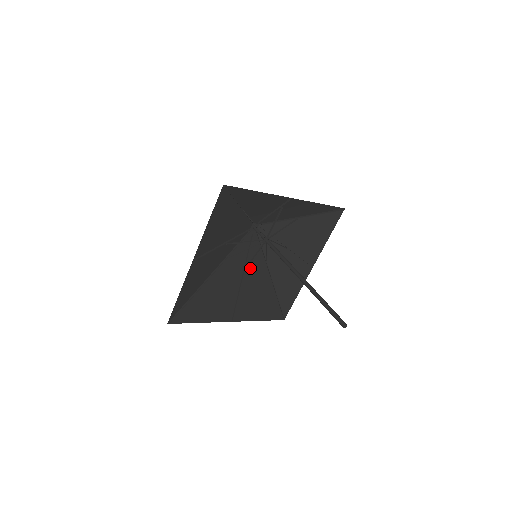
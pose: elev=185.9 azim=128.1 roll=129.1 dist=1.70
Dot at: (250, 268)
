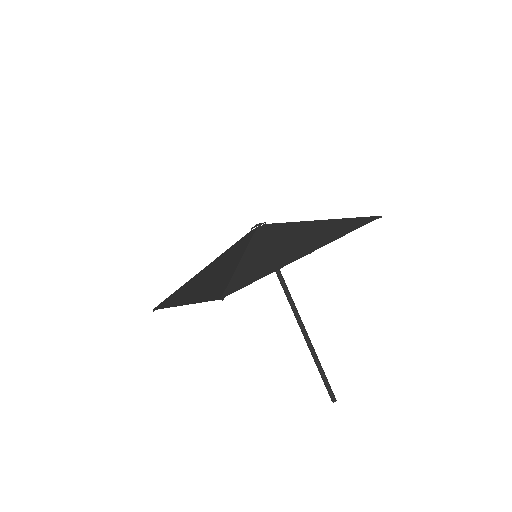
Dot at: occluded
